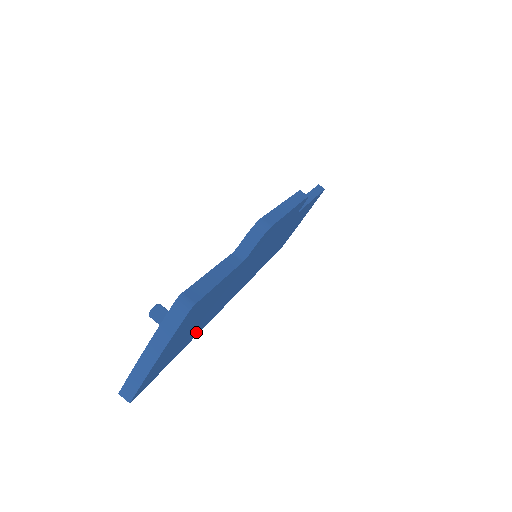
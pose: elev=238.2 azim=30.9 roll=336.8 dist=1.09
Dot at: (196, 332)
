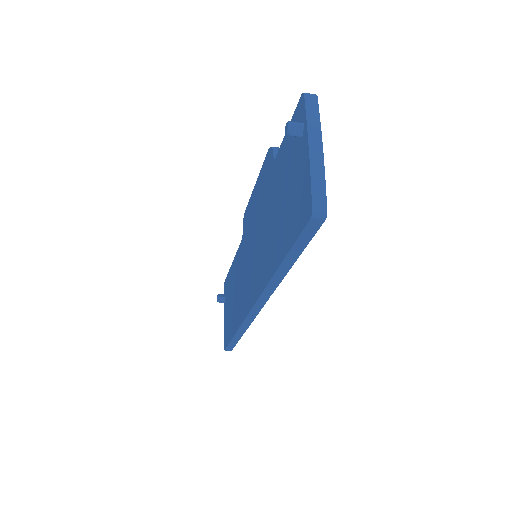
Dot at: occluded
